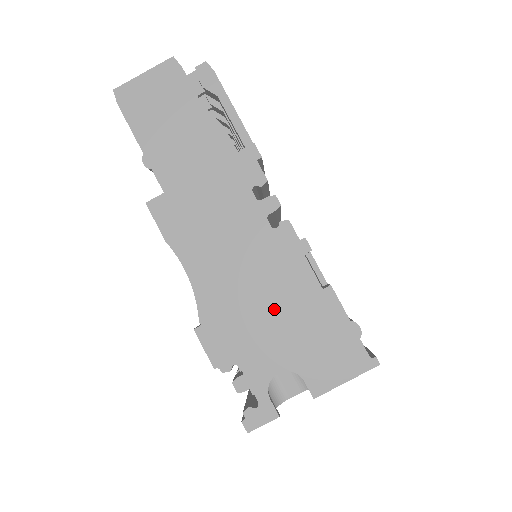
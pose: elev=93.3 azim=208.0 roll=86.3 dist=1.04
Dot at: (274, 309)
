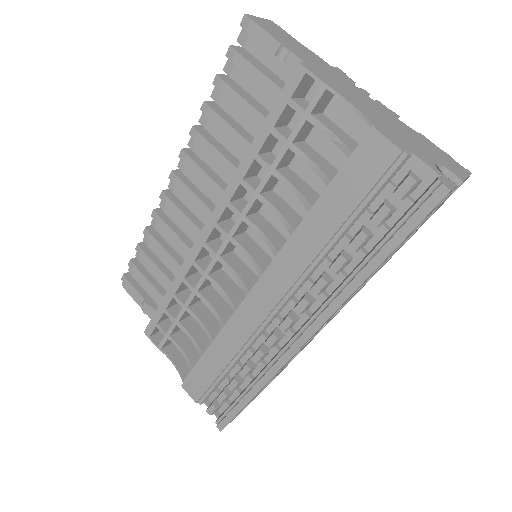
Dot at: (406, 133)
